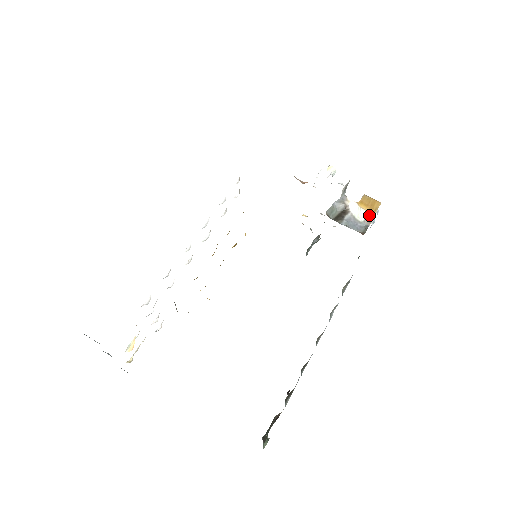
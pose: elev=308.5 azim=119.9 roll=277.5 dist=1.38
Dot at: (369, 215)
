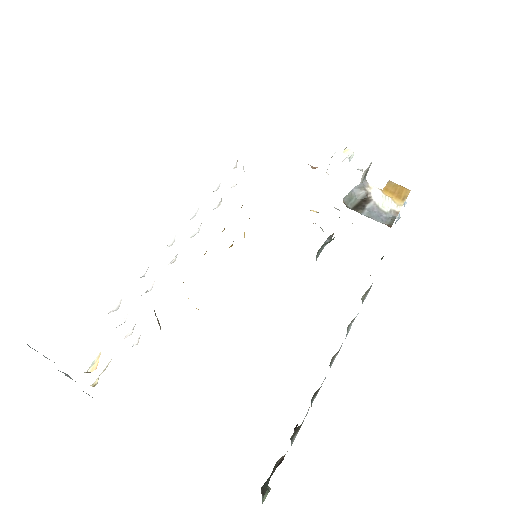
Dot at: (396, 204)
